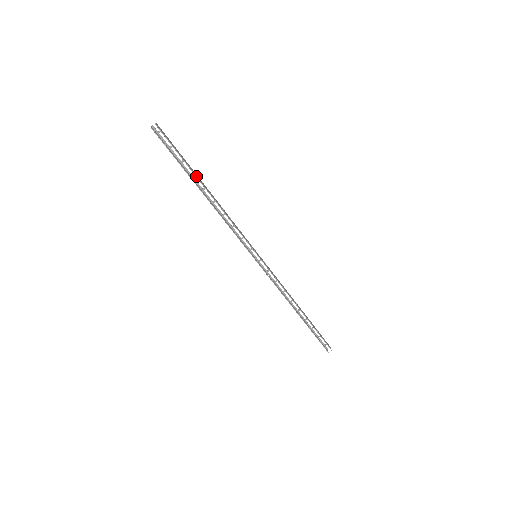
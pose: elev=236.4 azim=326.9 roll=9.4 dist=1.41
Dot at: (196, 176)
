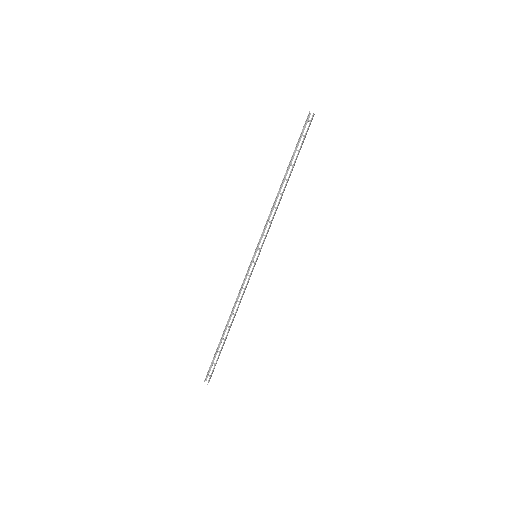
Dot at: (293, 166)
